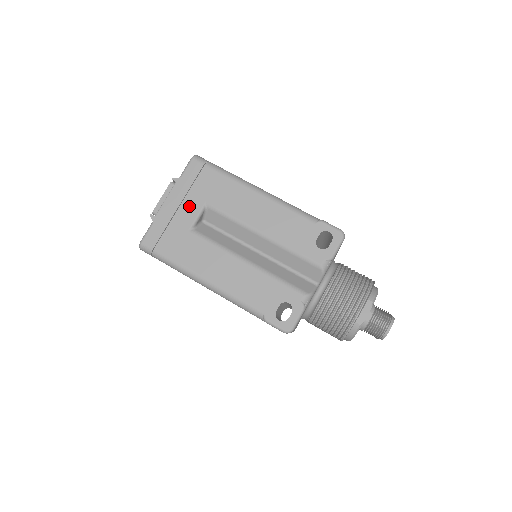
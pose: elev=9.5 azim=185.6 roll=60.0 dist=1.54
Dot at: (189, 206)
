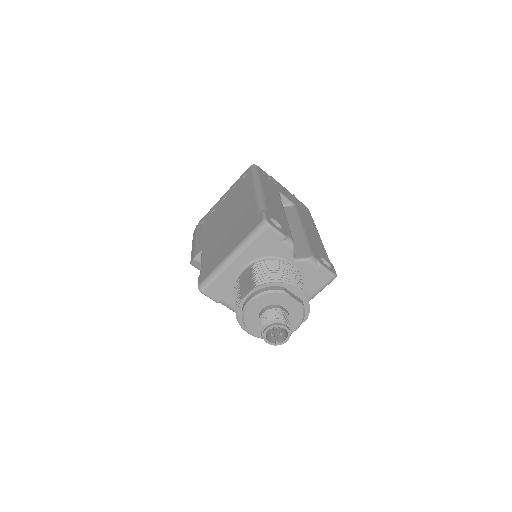
Dot at: (289, 196)
